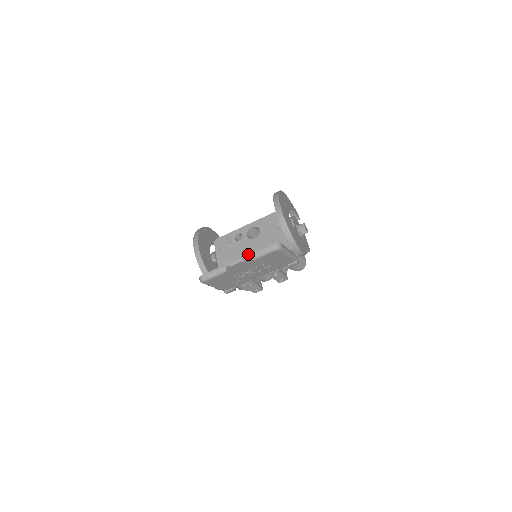
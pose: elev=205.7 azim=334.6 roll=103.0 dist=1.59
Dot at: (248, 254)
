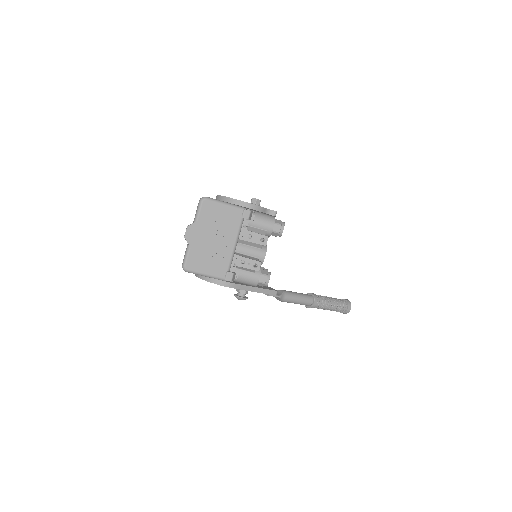
Dot at: occluded
